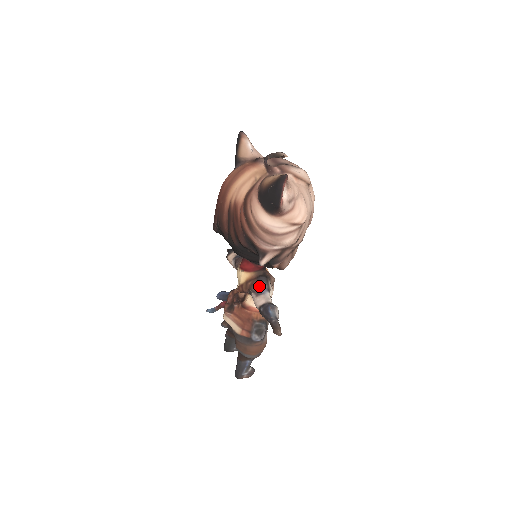
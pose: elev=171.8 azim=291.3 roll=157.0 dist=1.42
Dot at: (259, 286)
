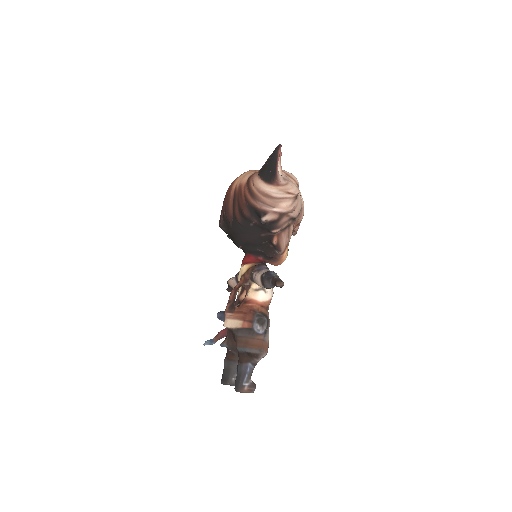
Dot at: (260, 267)
